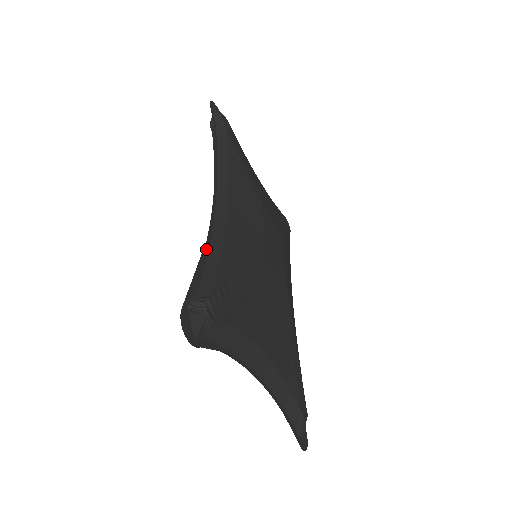
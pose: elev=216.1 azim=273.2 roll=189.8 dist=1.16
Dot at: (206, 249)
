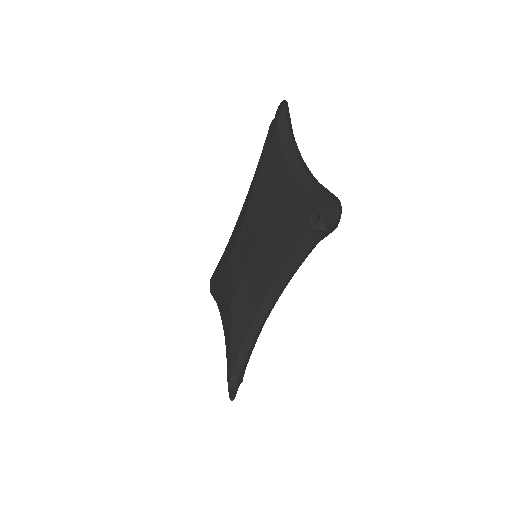
Dot at: (251, 350)
